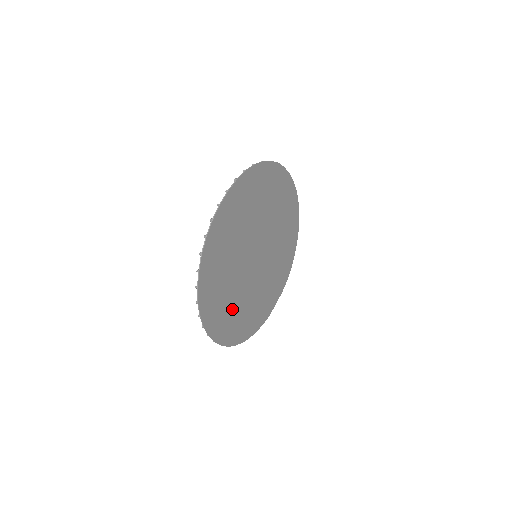
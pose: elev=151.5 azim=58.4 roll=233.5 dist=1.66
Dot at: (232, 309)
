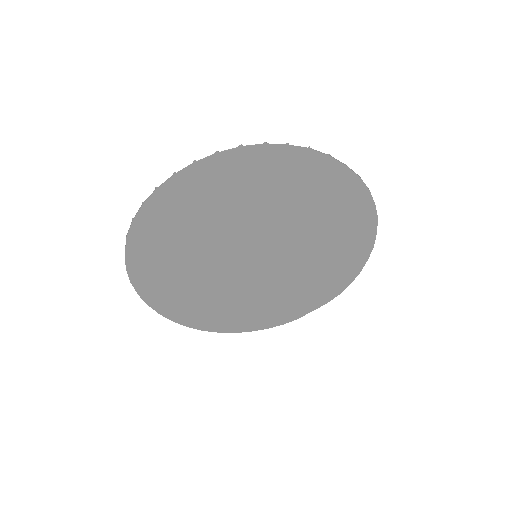
Dot at: (205, 299)
